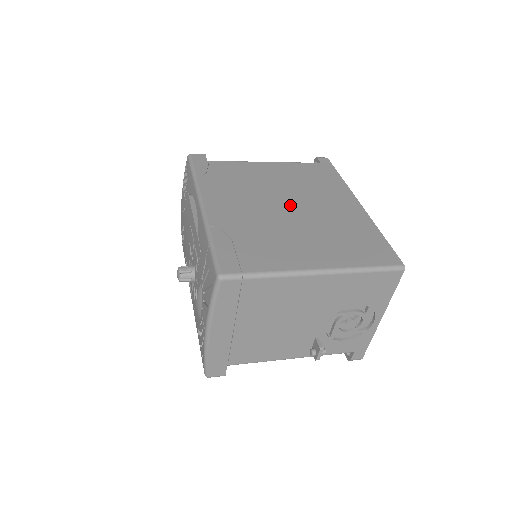
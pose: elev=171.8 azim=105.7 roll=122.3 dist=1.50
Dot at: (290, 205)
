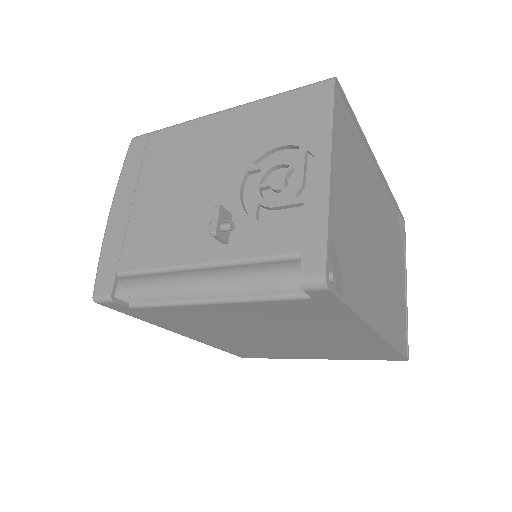
Dot at: occluded
